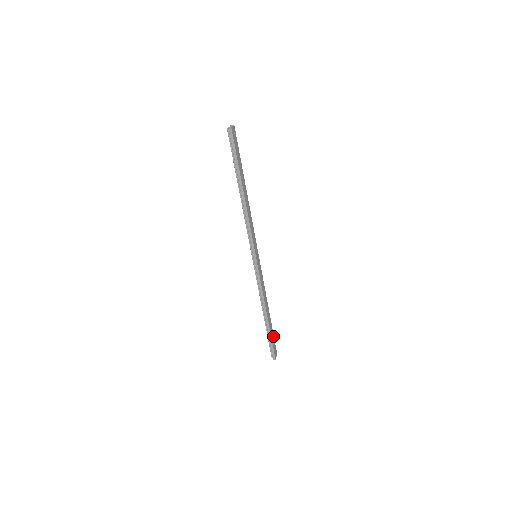
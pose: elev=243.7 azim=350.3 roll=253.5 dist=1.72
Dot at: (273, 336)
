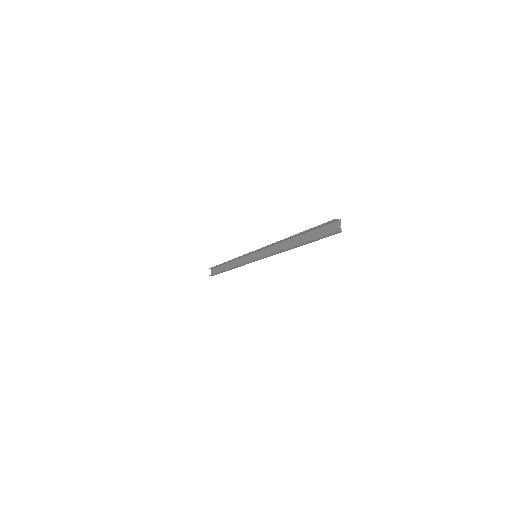
Dot at: (219, 267)
